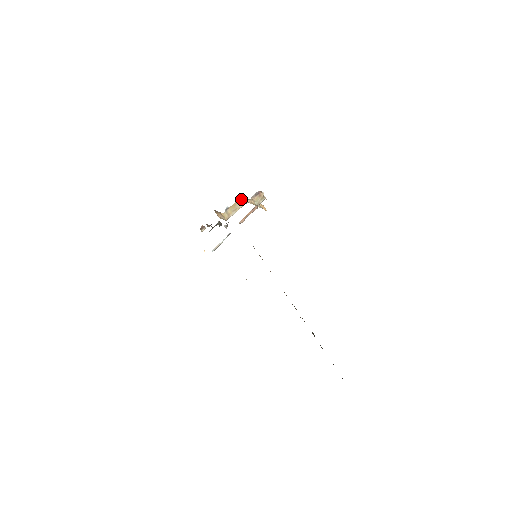
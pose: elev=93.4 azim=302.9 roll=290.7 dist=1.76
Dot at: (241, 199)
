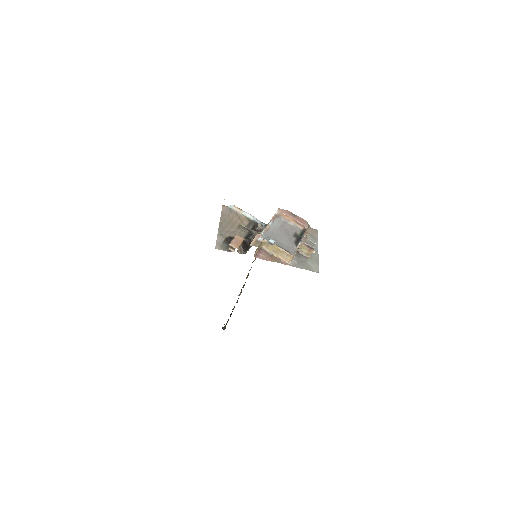
Dot at: (289, 257)
